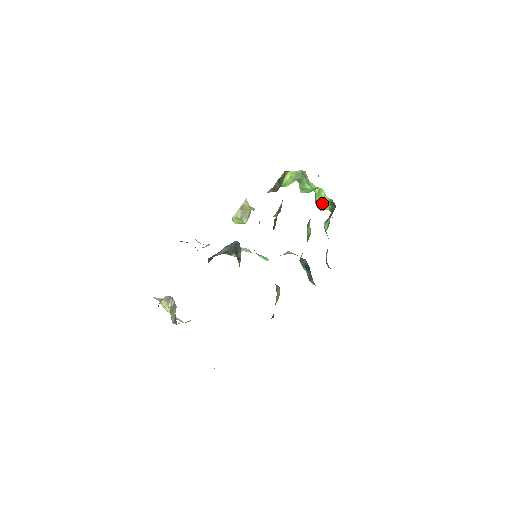
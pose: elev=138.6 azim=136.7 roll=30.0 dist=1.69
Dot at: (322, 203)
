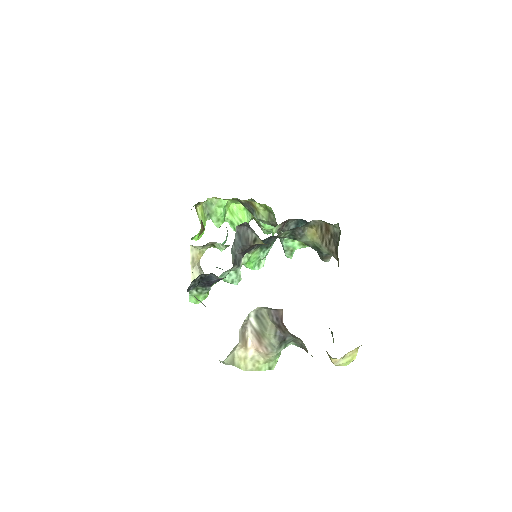
Dot at: (242, 216)
